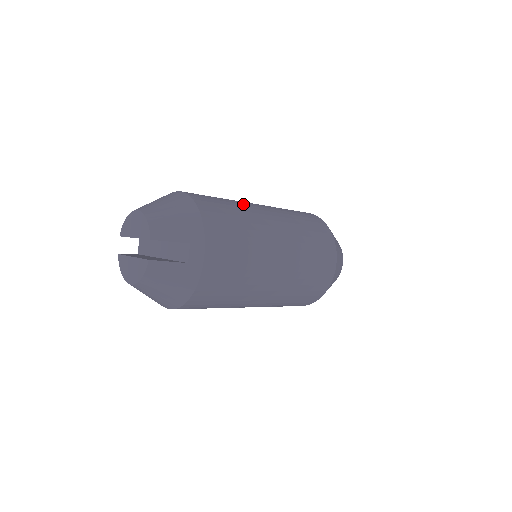
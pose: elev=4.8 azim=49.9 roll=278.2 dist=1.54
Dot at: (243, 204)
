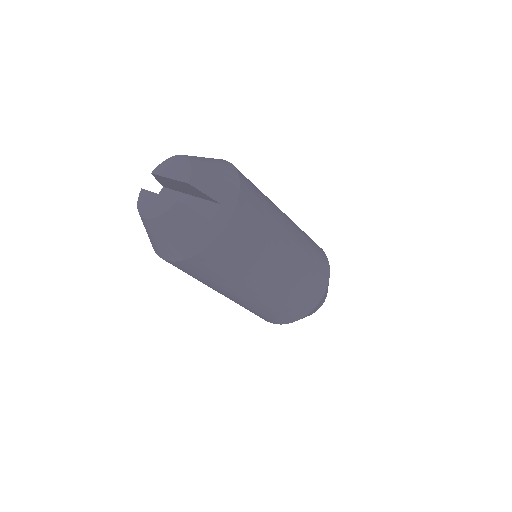
Dot at: (271, 201)
